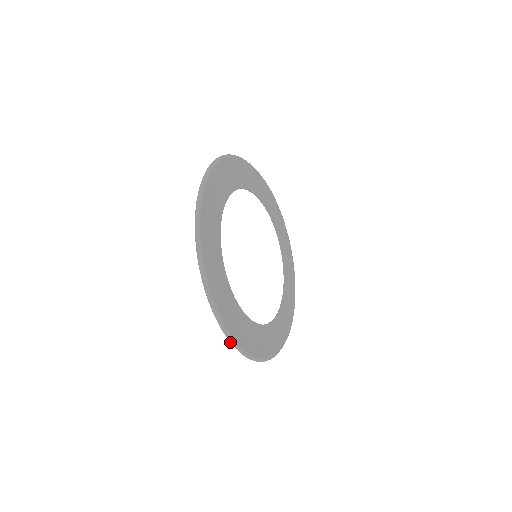
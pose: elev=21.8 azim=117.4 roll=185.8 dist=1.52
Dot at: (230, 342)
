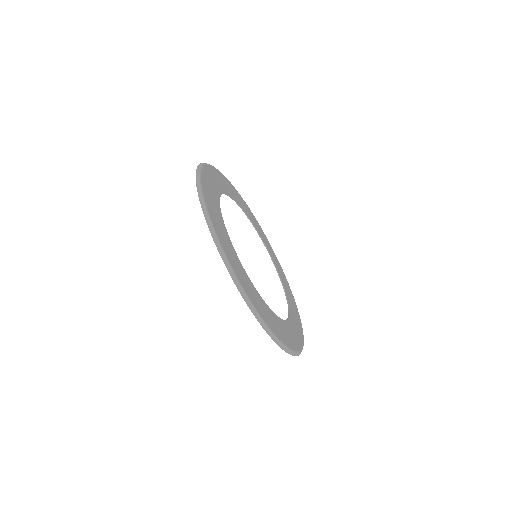
Dot at: (224, 263)
